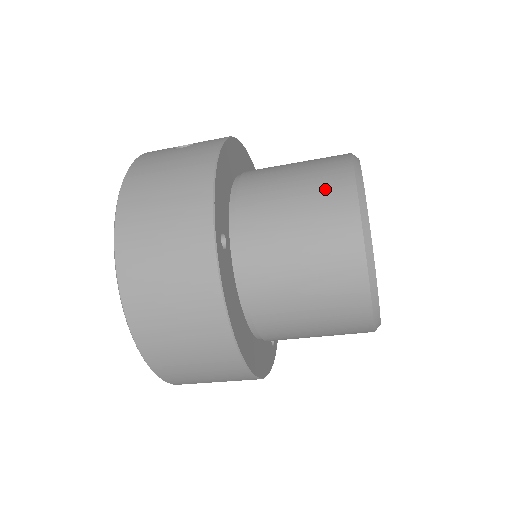
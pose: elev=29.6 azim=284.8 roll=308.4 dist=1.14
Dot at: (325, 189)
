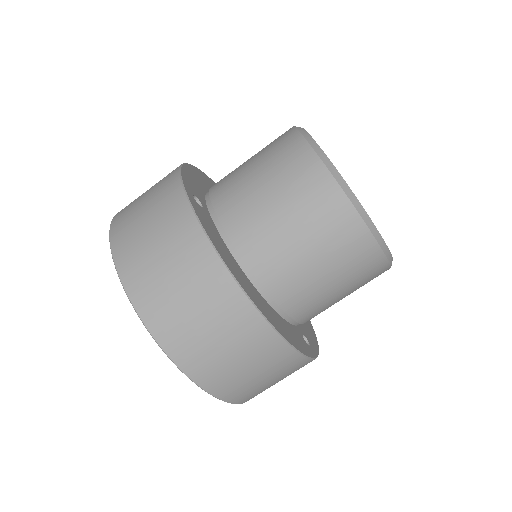
Dot at: (273, 143)
